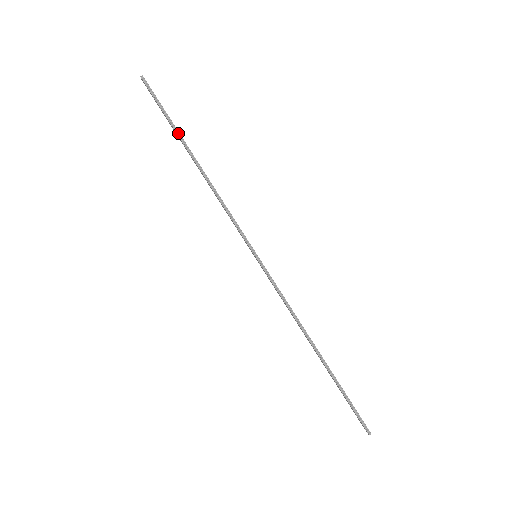
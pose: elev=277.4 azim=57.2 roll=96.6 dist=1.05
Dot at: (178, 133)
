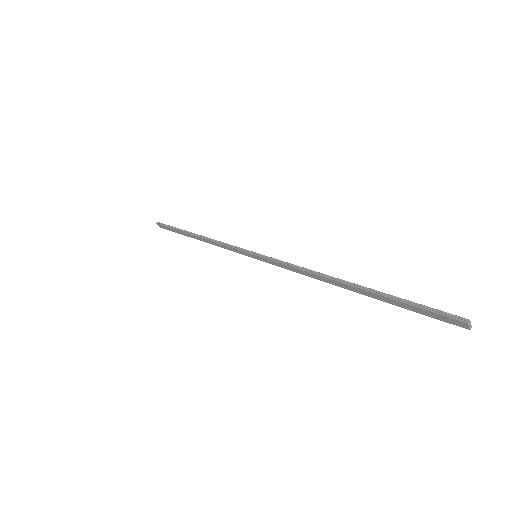
Dot at: (181, 230)
